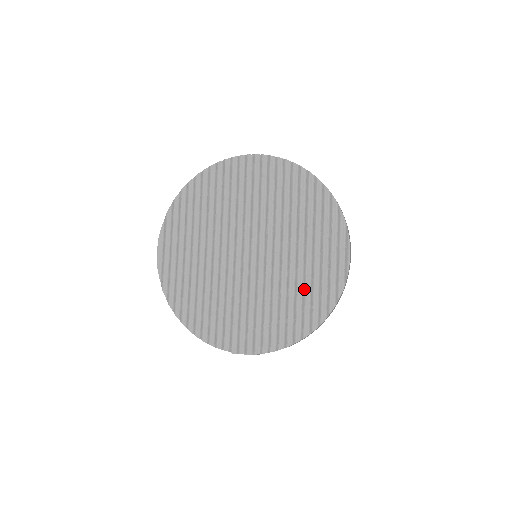
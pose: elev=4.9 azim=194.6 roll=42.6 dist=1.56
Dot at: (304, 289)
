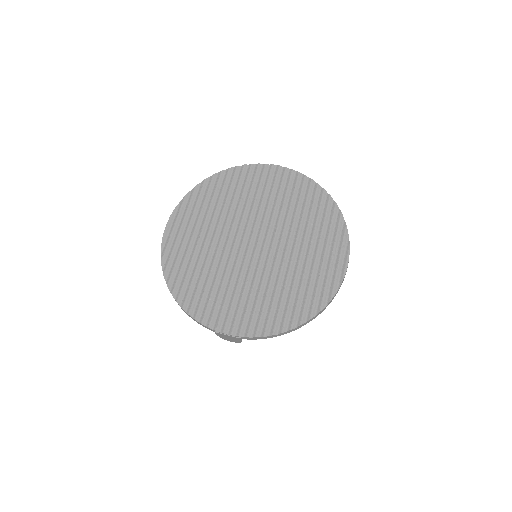
Dot at: (300, 285)
